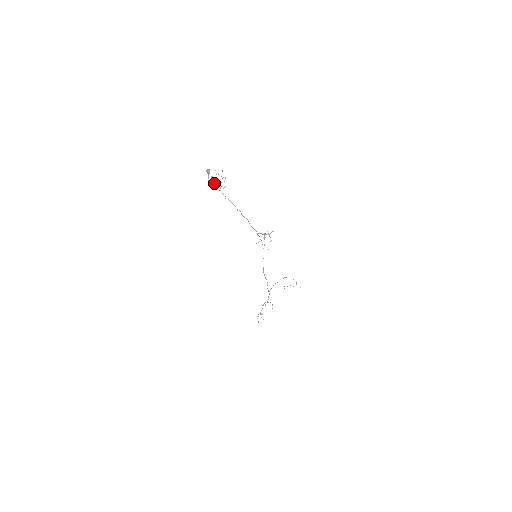
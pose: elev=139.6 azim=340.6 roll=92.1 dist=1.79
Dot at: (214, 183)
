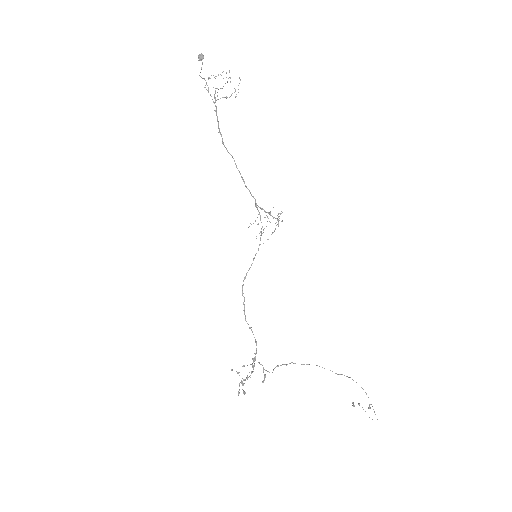
Dot at: (205, 80)
